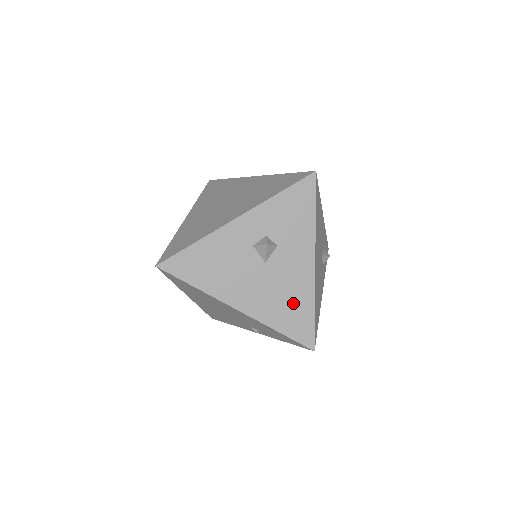
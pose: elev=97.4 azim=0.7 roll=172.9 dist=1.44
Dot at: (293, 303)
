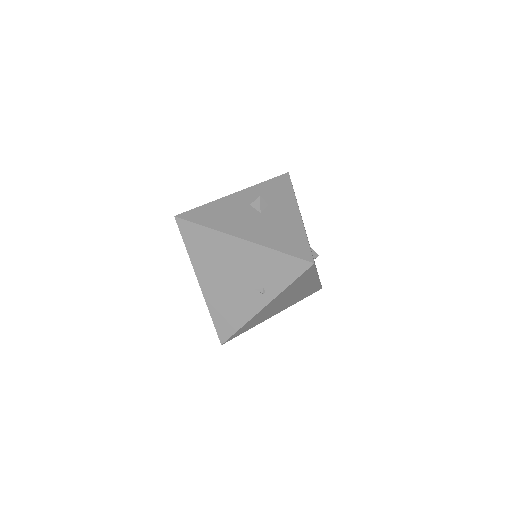
Dot at: (288, 234)
